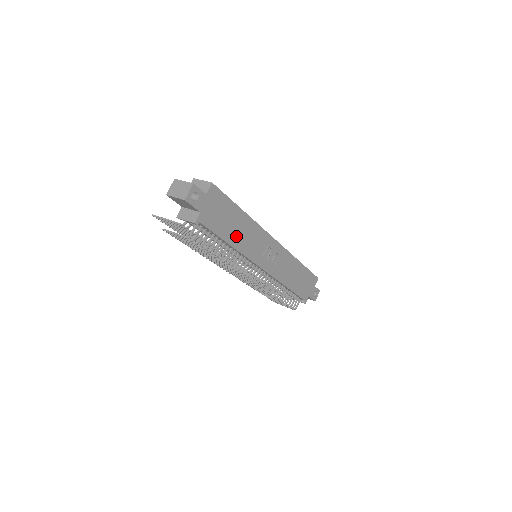
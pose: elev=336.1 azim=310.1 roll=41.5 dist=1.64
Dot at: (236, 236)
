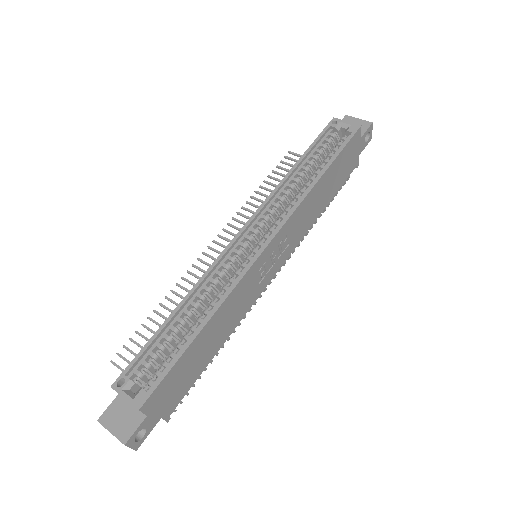
Dot at: (218, 338)
